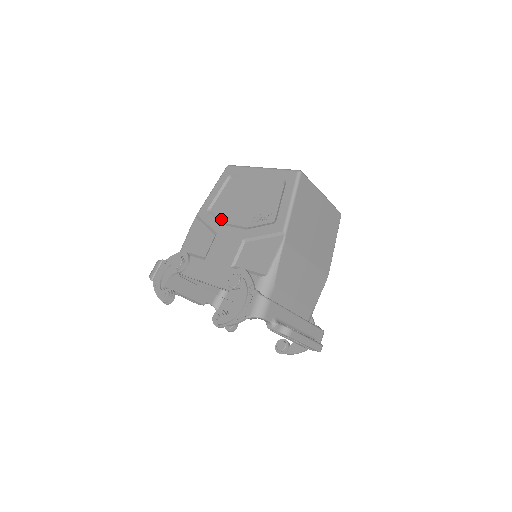
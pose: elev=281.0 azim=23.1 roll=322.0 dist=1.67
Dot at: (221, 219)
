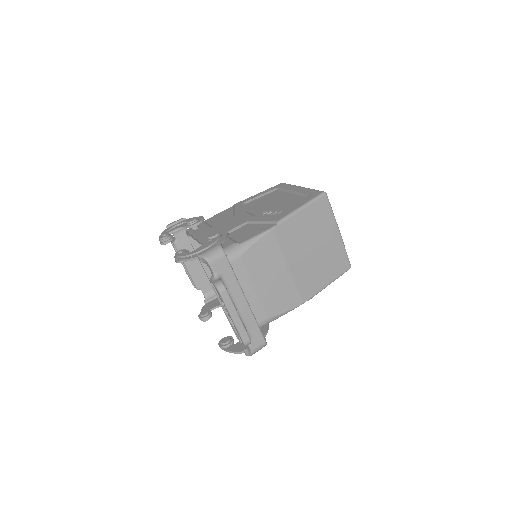
Dot at: (247, 209)
